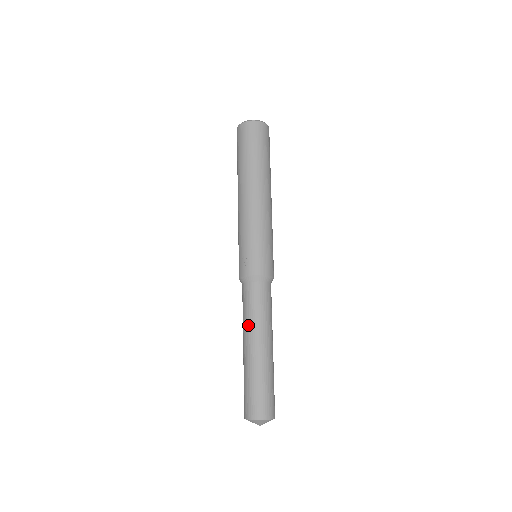
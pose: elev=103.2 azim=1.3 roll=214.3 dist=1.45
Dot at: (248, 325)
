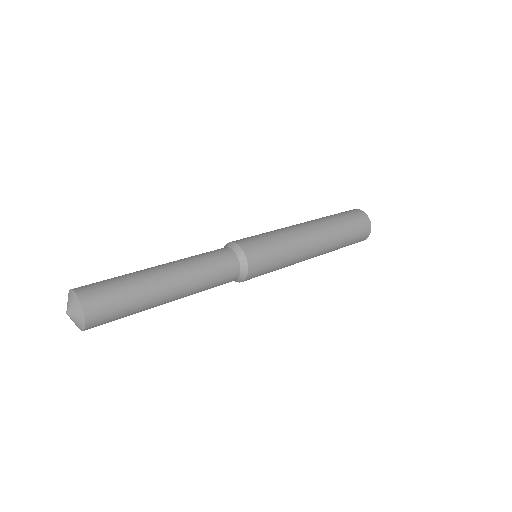
Dot at: occluded
